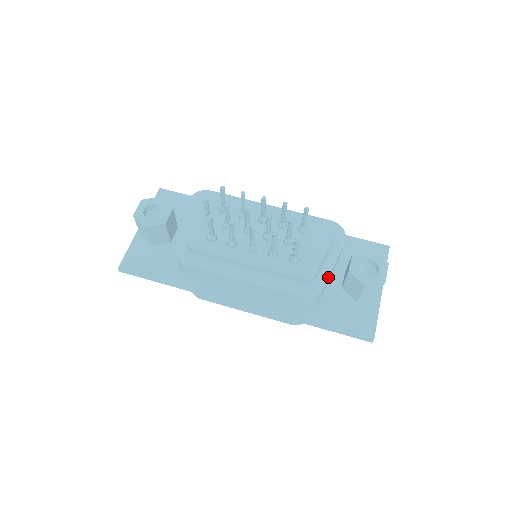
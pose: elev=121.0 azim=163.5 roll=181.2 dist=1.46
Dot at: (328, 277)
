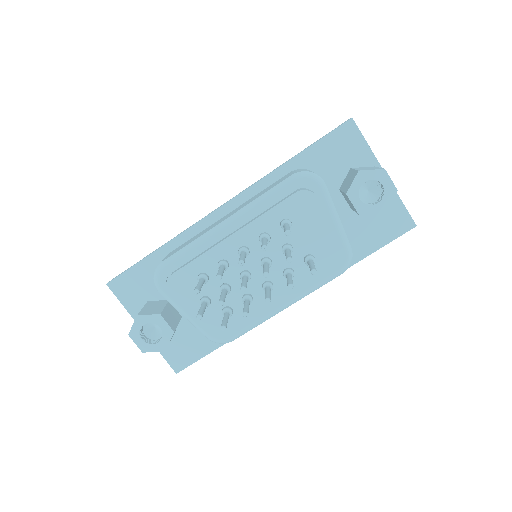
Dot at: (345, 235)
